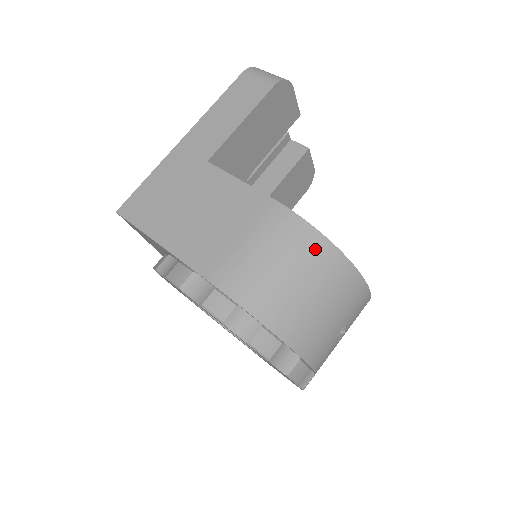
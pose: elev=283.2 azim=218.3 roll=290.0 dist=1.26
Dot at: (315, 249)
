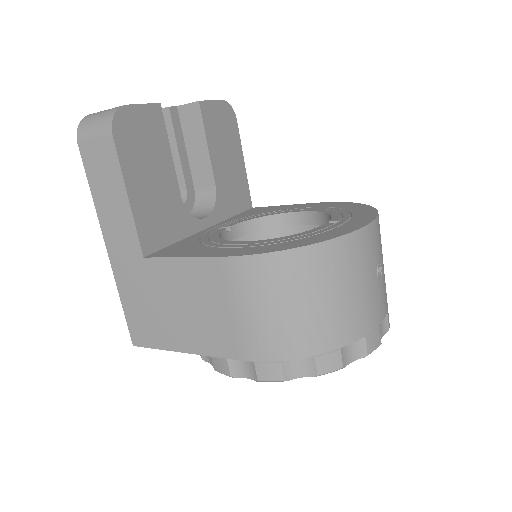
Dot at: (294, 267)
